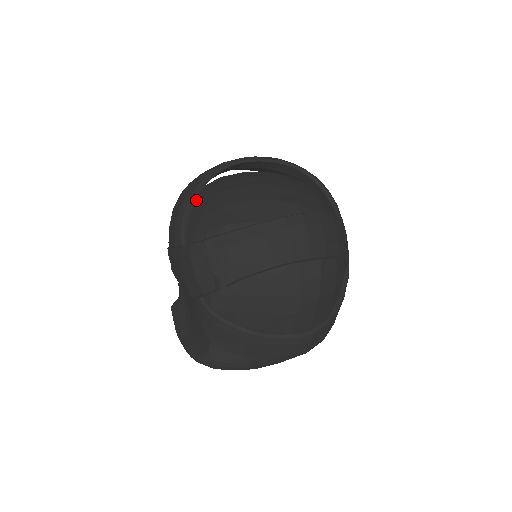
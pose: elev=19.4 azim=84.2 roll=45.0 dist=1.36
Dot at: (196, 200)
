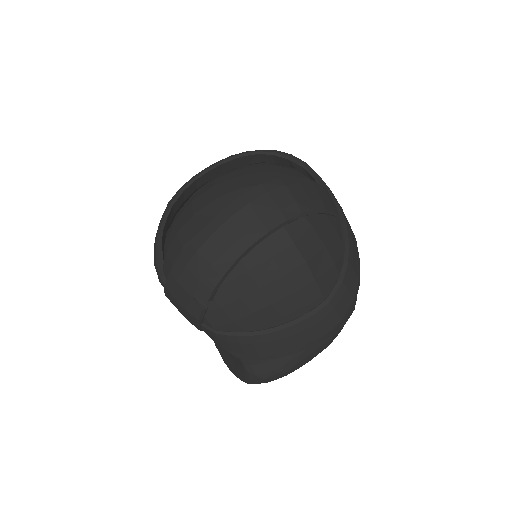
Dot at: (165, 239)
